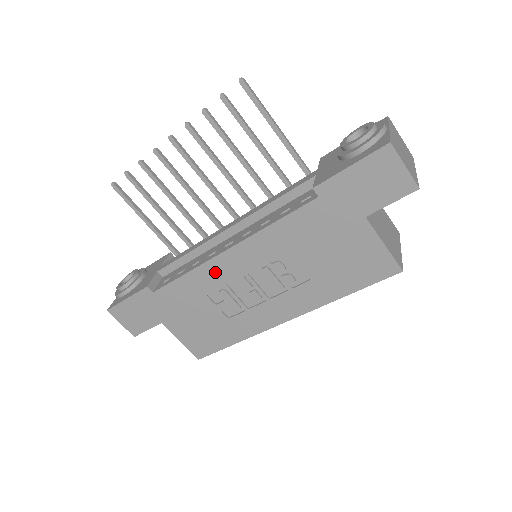
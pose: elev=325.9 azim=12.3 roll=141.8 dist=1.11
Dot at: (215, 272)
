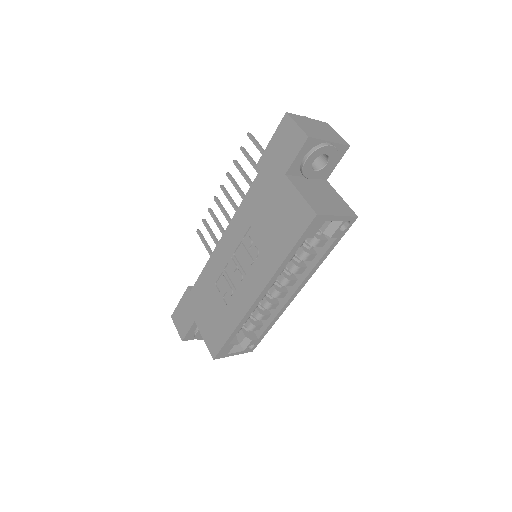
Dot at: (218, 259)
